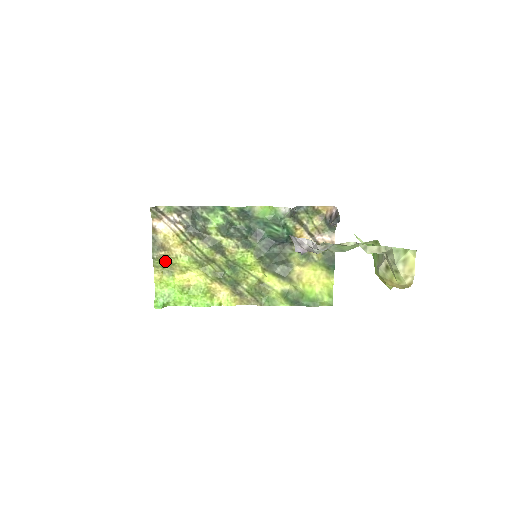
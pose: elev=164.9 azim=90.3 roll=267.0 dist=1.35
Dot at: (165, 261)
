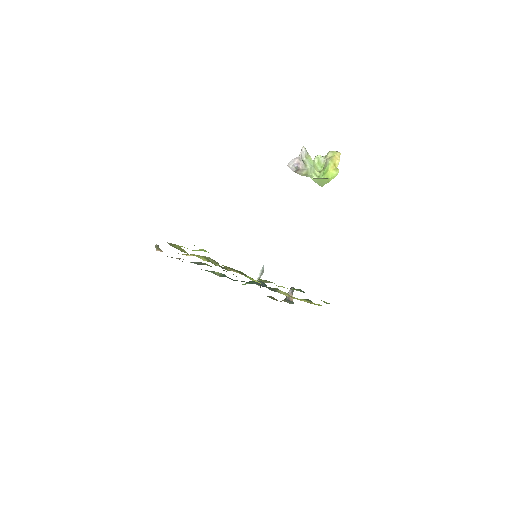
Dot at: (178, 247)
